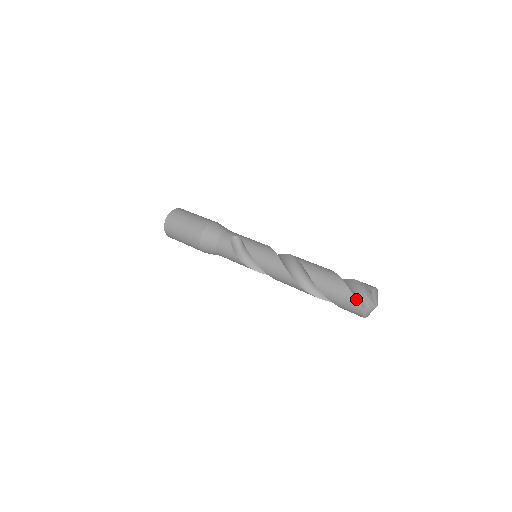
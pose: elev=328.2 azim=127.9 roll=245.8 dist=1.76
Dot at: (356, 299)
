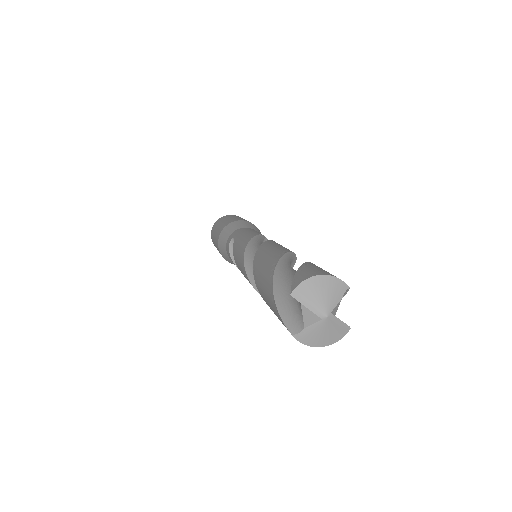
Dot at: (280, 318)
